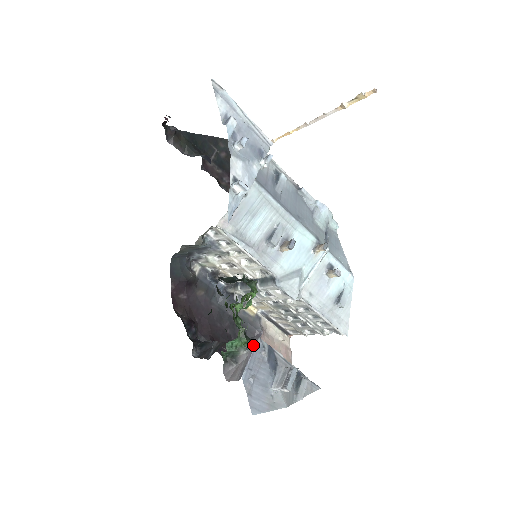
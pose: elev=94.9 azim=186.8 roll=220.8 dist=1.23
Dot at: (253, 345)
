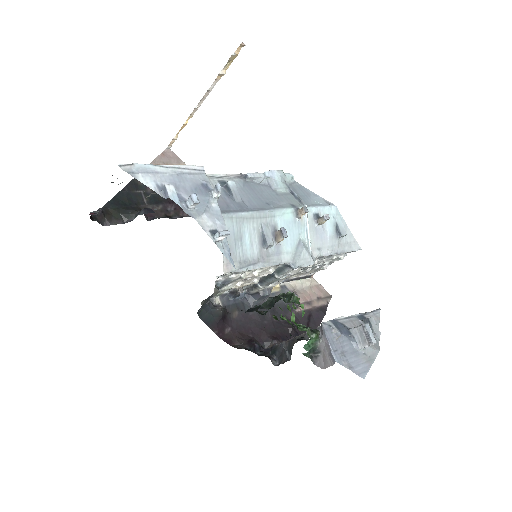
Dot at: (322, 331)
